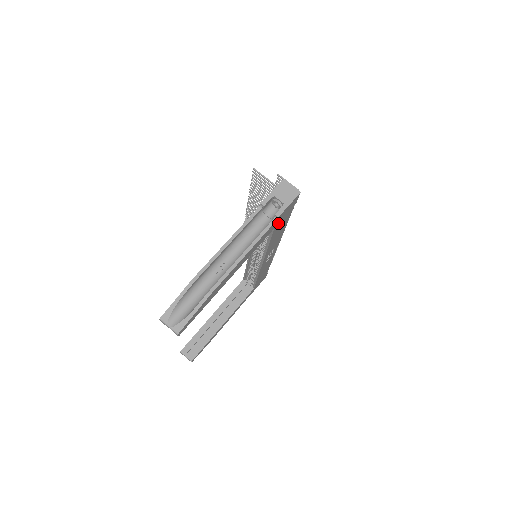
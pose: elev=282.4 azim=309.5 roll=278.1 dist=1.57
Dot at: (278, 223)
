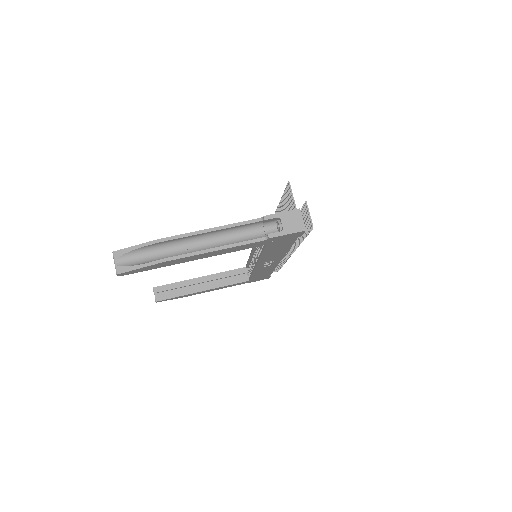
Dot at: (272, 243)
